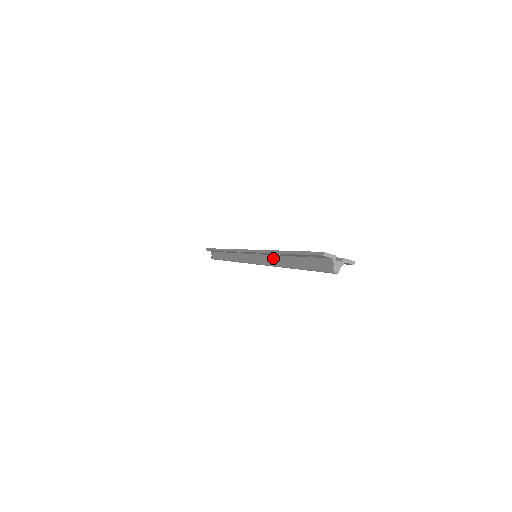
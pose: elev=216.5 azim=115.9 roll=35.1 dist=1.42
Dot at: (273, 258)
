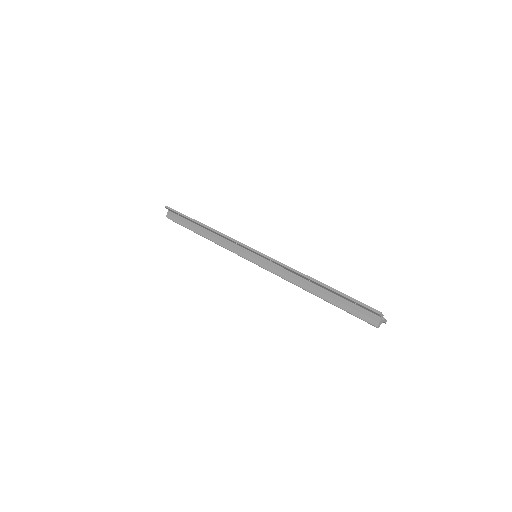
Dot at: (291, 275)
